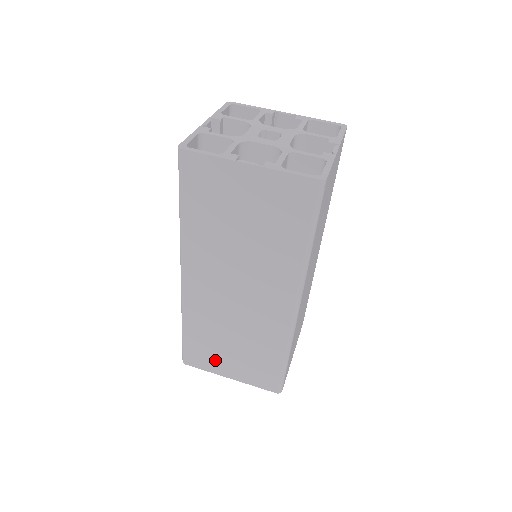
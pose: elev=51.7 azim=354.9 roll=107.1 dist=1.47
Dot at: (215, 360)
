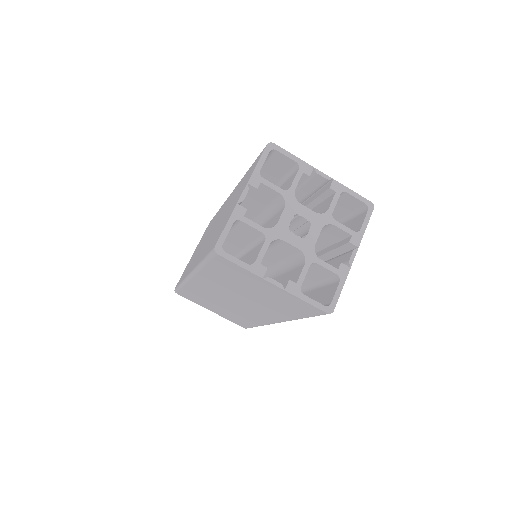
Dot at: (202, 303)
